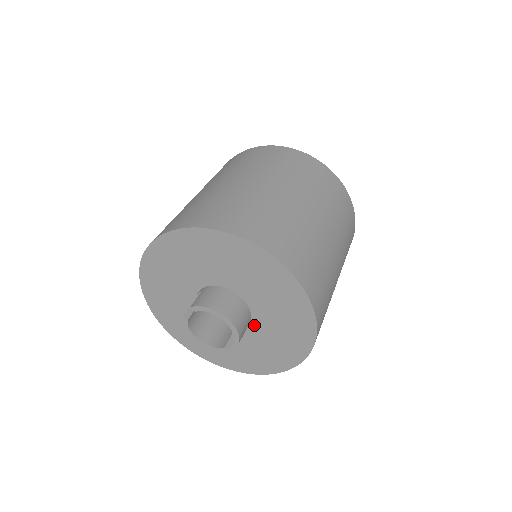
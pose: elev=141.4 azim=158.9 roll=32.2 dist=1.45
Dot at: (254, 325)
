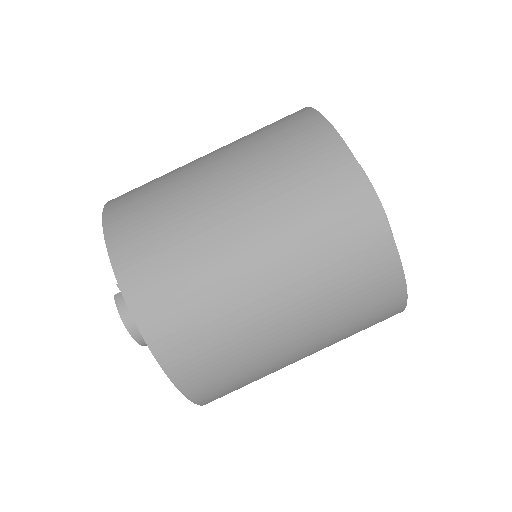
Dot at: occluded
